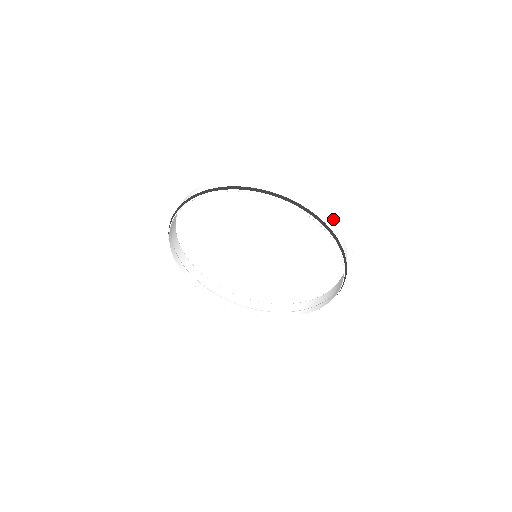
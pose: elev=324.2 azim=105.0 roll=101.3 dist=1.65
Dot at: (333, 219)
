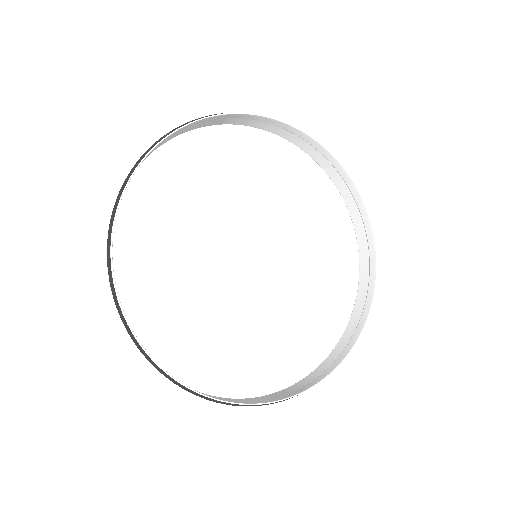
Dot at: (342, 197)
